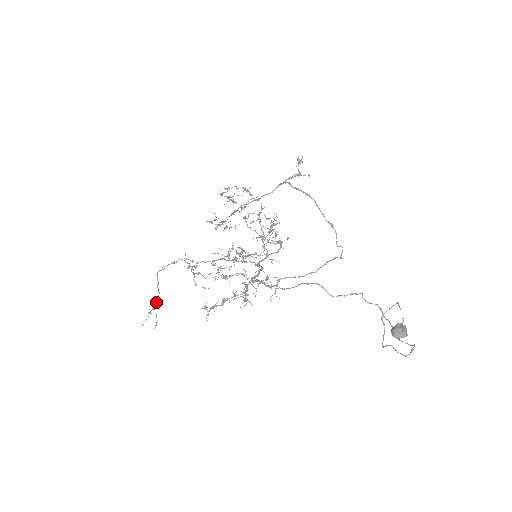
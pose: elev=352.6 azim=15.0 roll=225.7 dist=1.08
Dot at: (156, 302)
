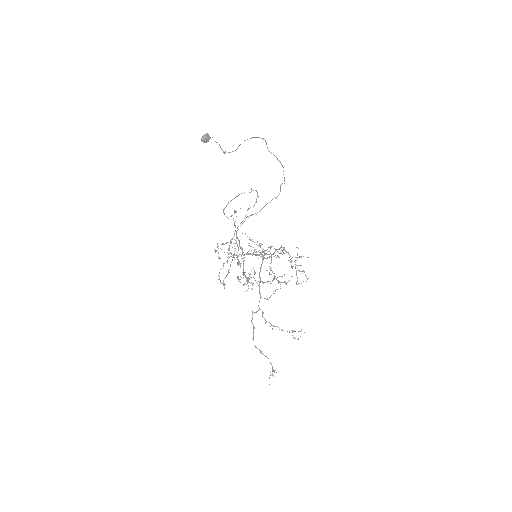
Dot at: occluded
